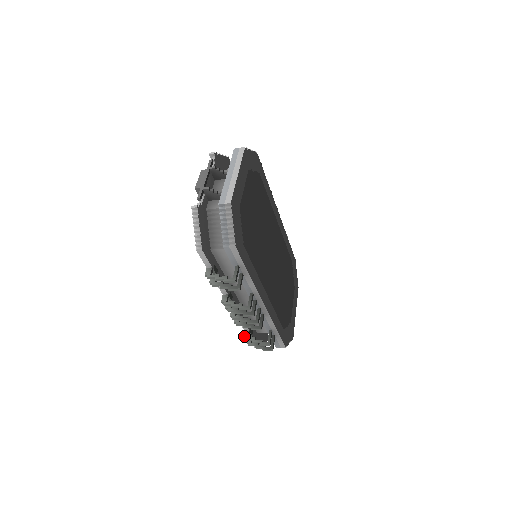
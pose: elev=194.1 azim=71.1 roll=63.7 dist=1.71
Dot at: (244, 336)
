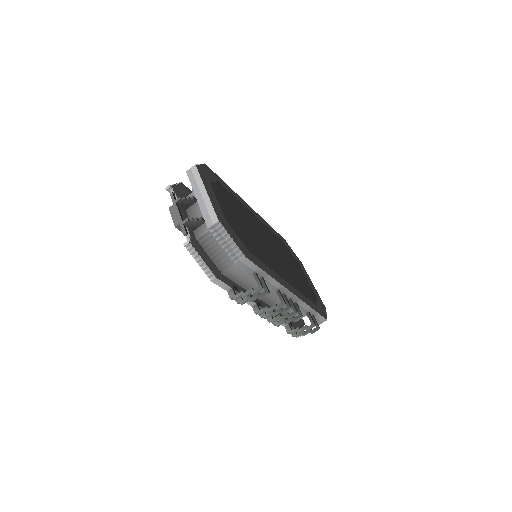
Dot at: (287, 332)
